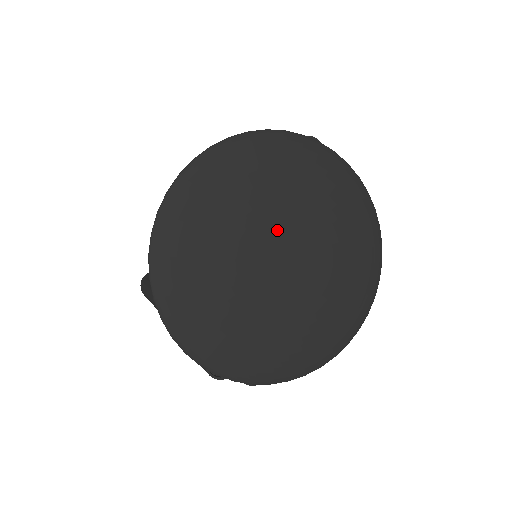
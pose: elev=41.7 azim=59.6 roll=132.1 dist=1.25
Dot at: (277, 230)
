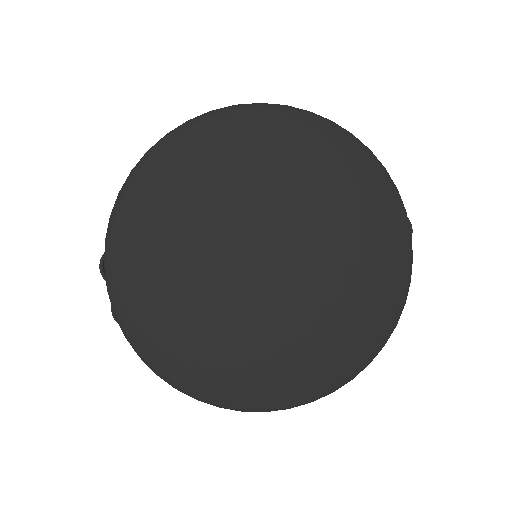
Dot at: (293, 237)
